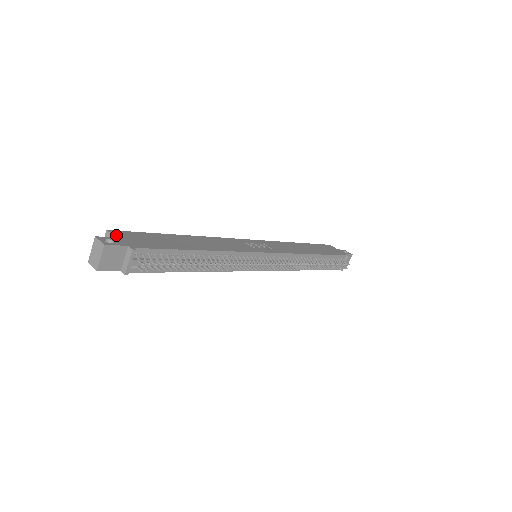
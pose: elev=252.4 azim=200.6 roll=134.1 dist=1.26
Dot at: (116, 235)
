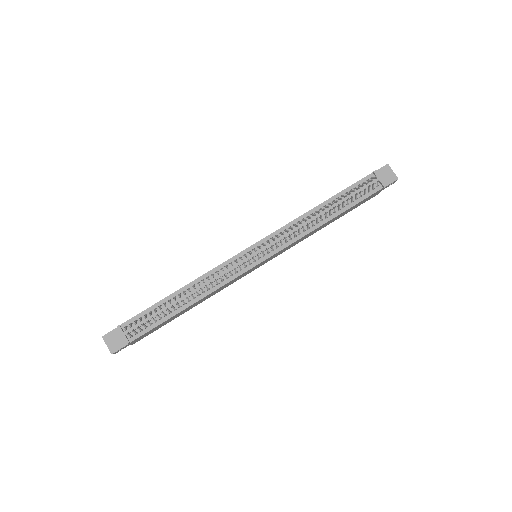
Dot at: occluded
